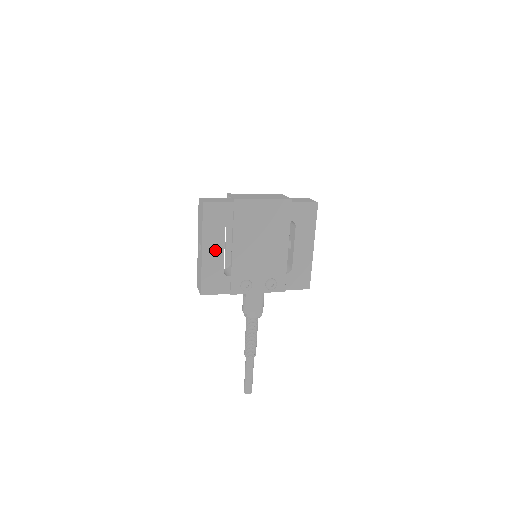
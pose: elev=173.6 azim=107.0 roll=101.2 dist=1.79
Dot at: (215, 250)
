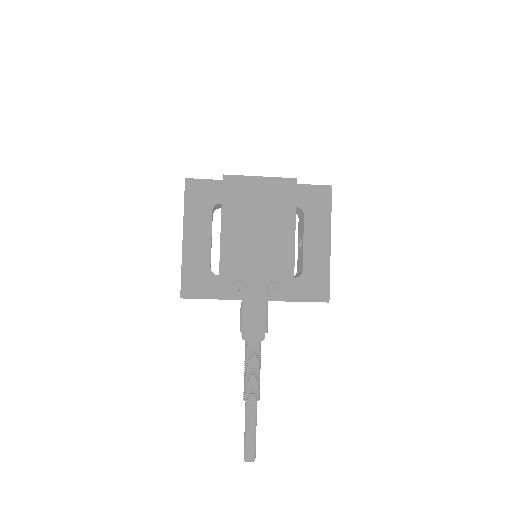
Dot at: (199, 239)
